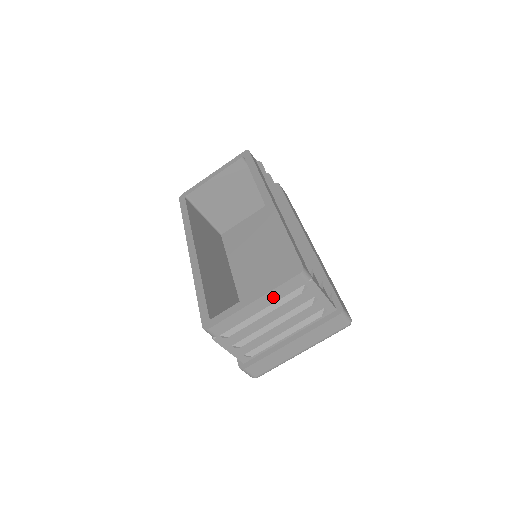
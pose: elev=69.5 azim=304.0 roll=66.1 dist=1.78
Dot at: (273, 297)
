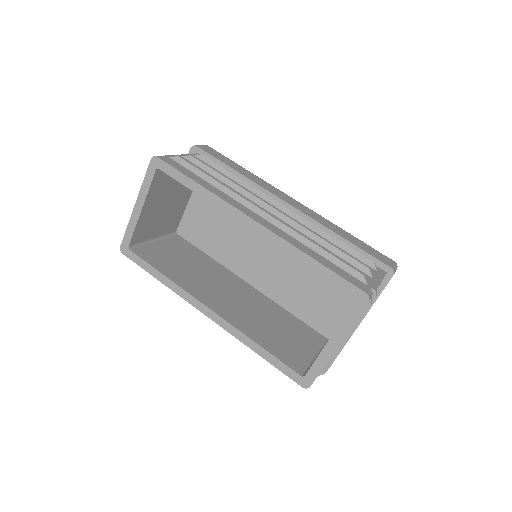
Dot at: occluded
